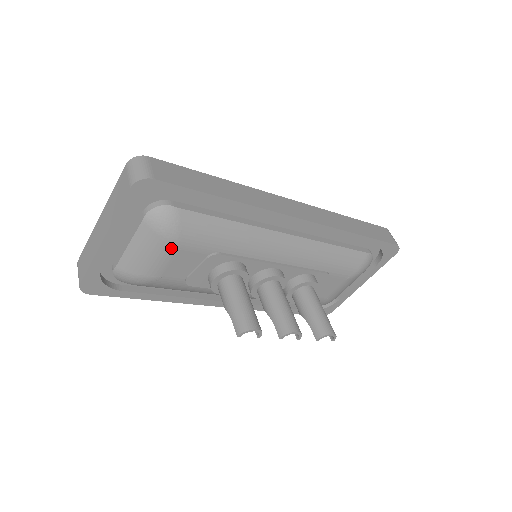
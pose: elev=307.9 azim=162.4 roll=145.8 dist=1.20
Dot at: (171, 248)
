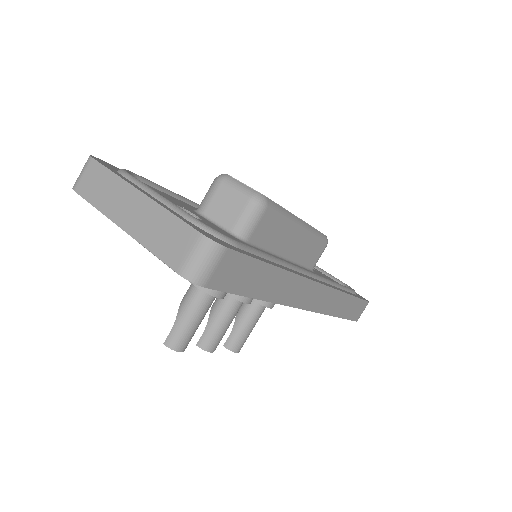
Dot at: occluded
